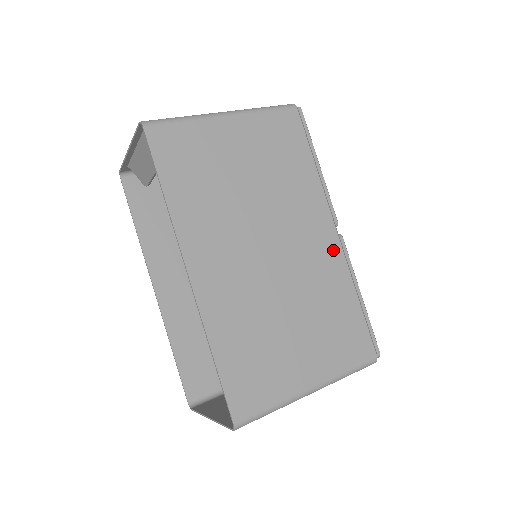
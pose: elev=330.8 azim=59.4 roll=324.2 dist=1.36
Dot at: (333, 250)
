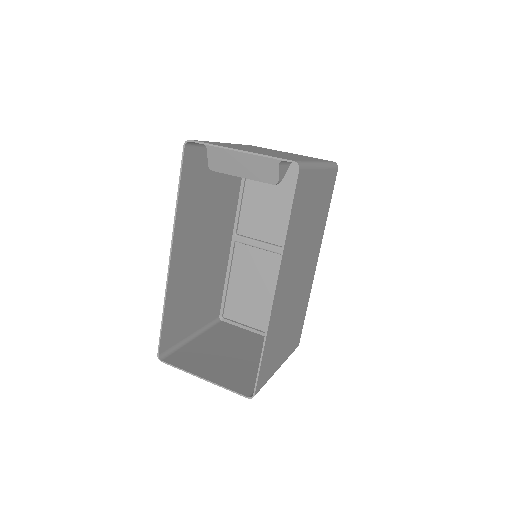
Dot at: (312, 275)
